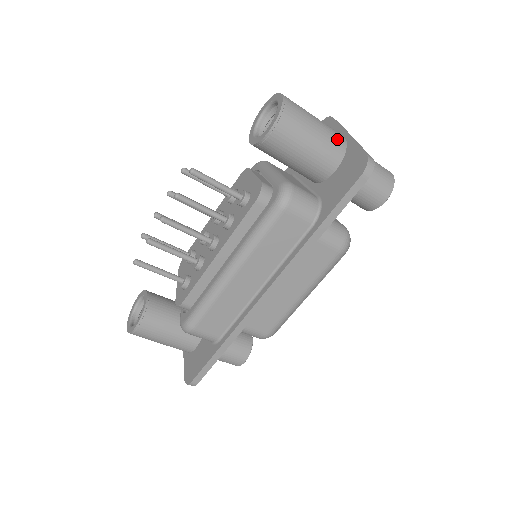
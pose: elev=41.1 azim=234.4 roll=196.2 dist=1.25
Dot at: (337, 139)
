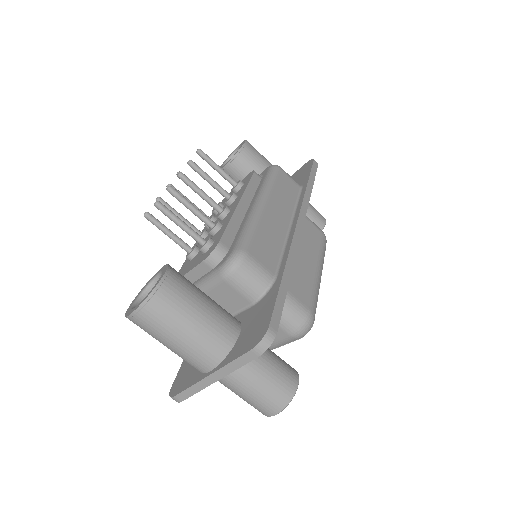
Dot at: occluded
